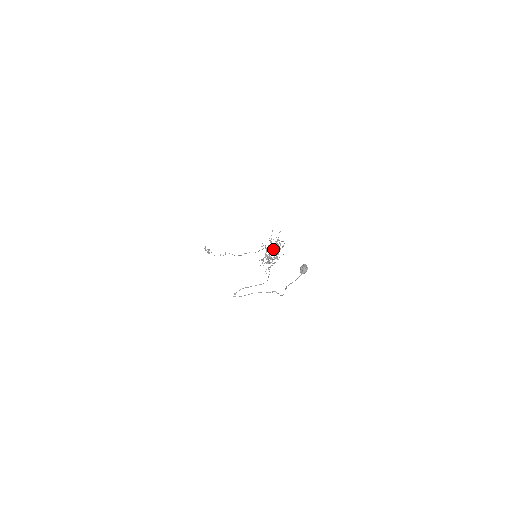
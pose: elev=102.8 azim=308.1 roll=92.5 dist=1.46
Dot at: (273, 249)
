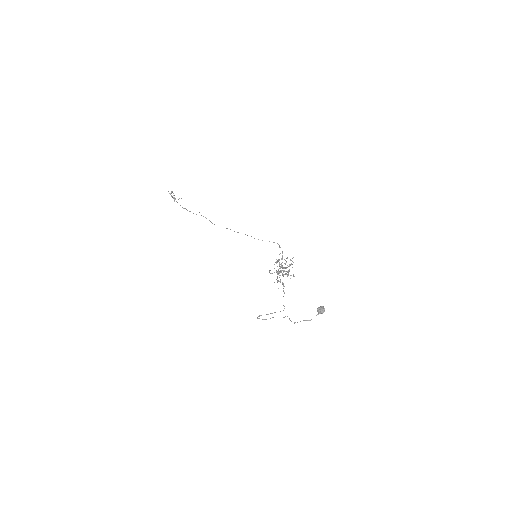
Dot at: (284, 267)
